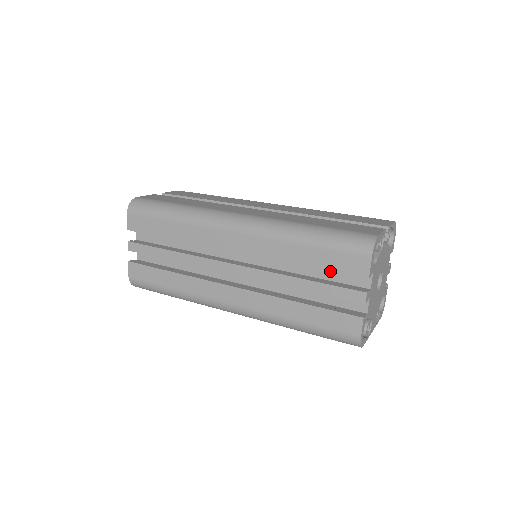
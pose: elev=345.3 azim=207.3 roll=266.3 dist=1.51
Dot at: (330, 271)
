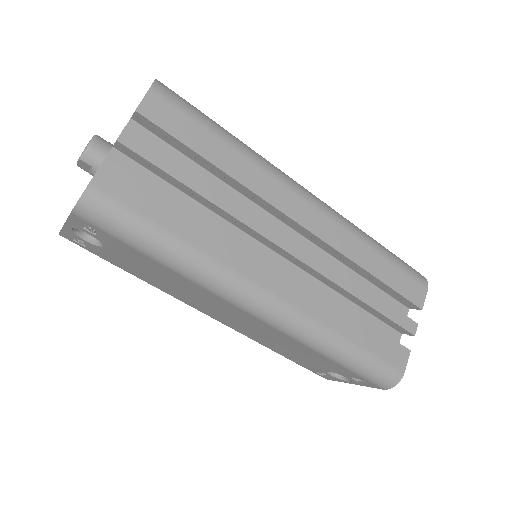
Dot at: (376, 294)
